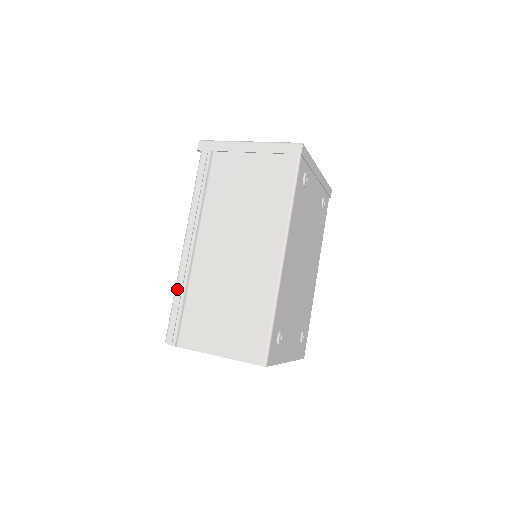
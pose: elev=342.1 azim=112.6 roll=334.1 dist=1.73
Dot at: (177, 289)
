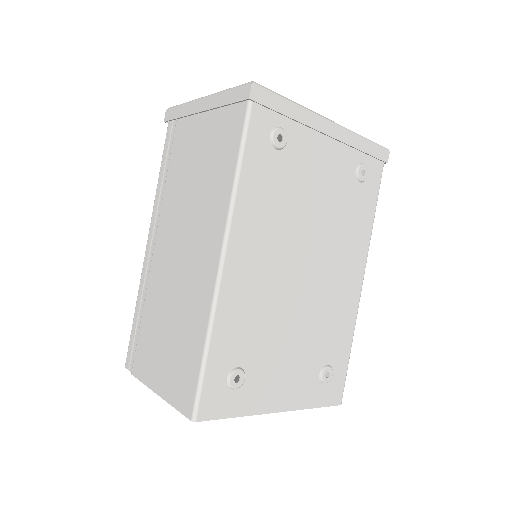
Dot at: (137, 301)
